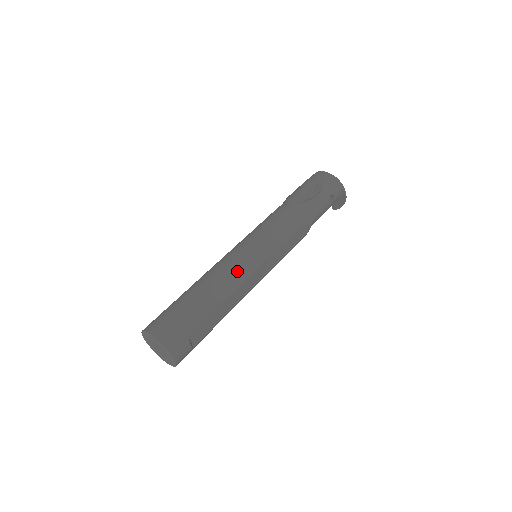
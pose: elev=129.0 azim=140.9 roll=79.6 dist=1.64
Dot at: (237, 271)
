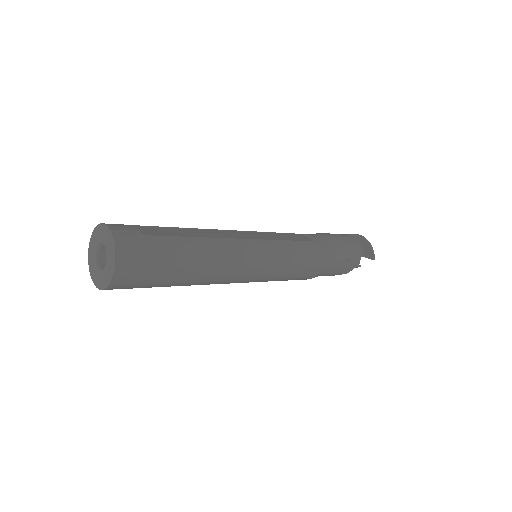
Dot at: occluded
